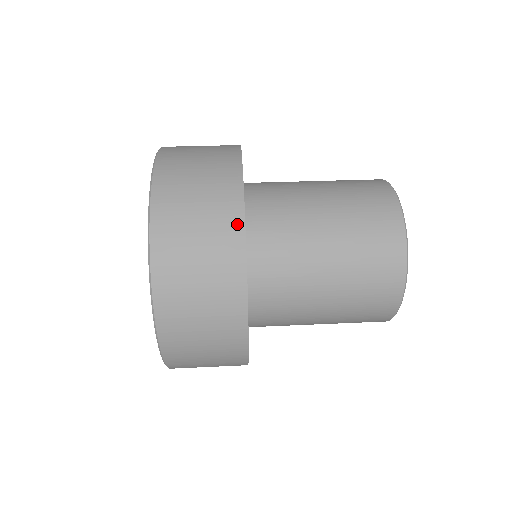
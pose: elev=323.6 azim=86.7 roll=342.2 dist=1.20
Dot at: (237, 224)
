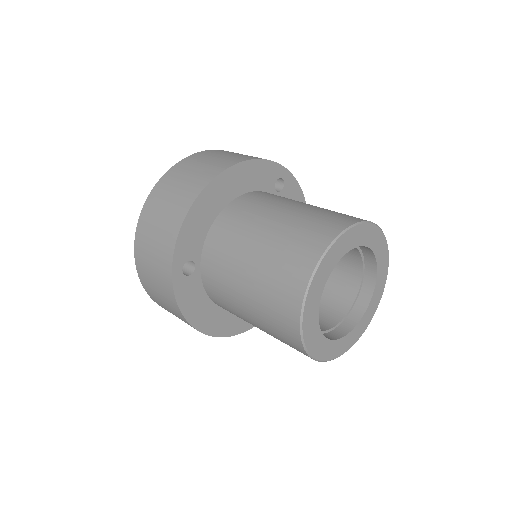
Dot at: (214, 174)
